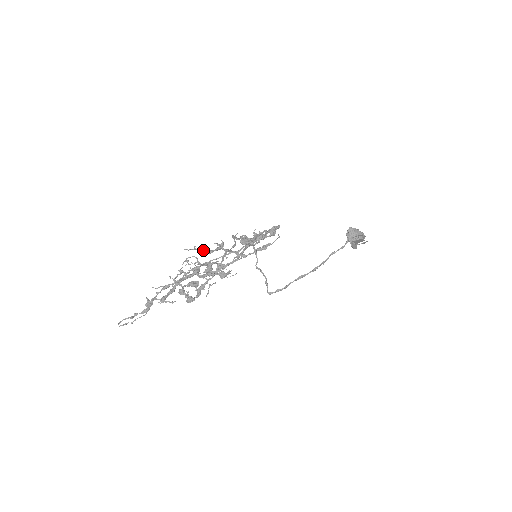
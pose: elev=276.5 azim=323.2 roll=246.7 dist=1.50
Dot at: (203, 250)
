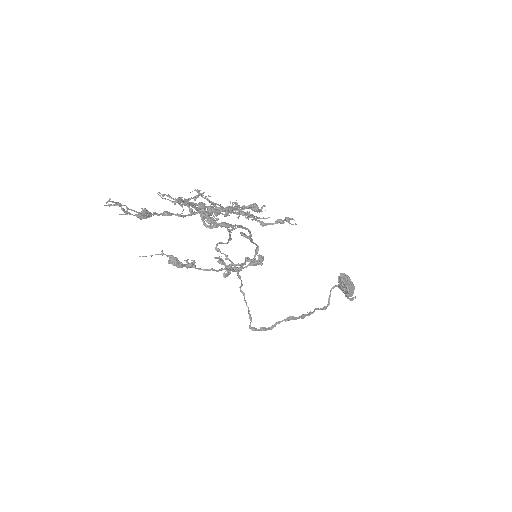
Dot at: (172, 258)
